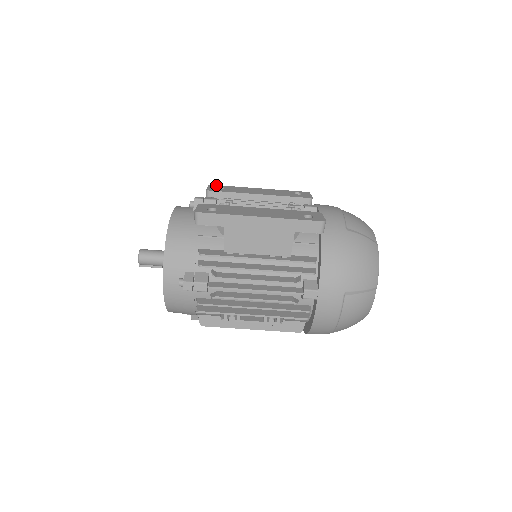
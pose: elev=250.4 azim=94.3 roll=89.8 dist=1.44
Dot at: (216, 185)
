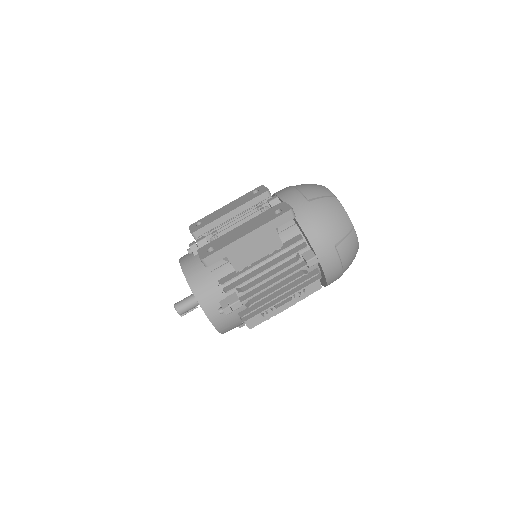
Dot at: (194, 223)
